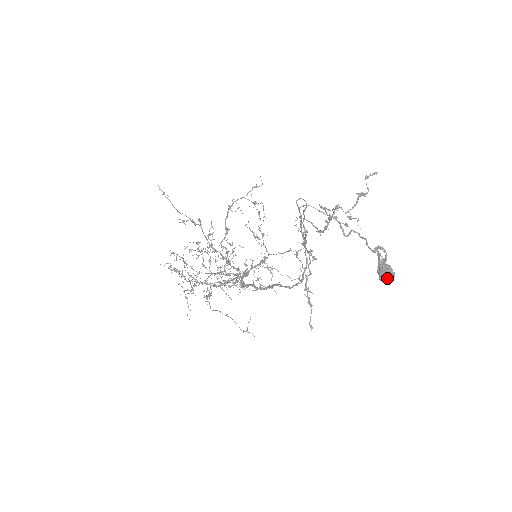
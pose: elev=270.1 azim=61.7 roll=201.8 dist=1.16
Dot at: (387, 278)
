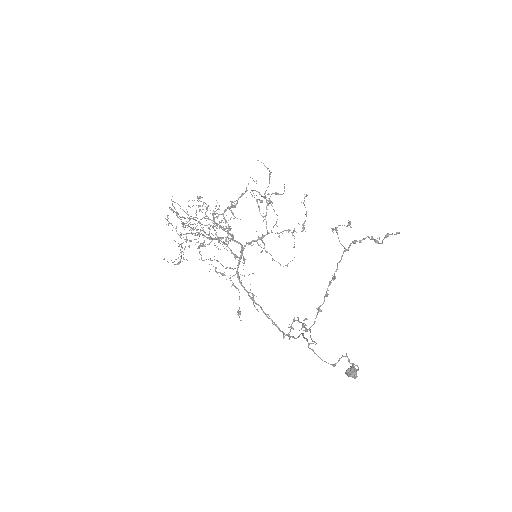
Dot at: occluded
